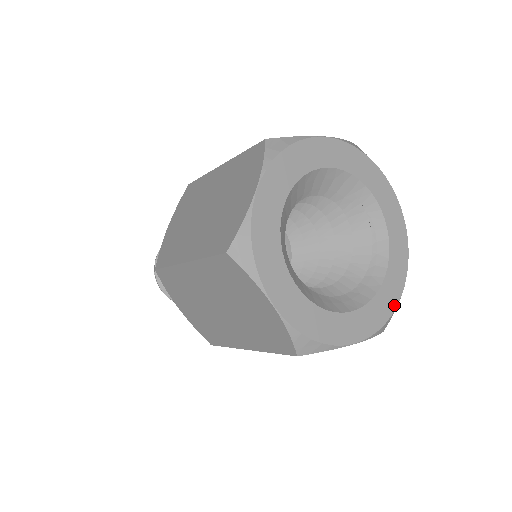
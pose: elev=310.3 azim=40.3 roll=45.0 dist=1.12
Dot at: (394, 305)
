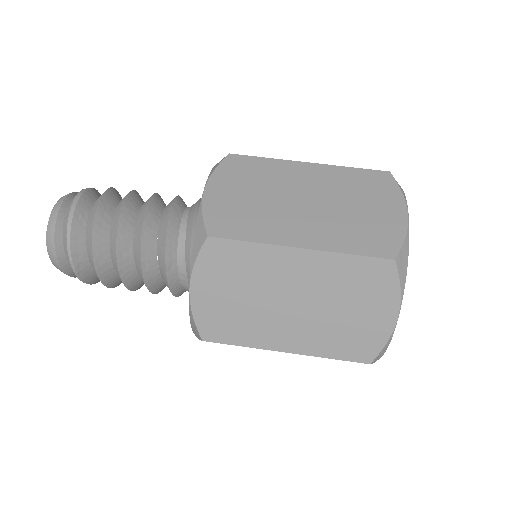
Dot at: occluded
